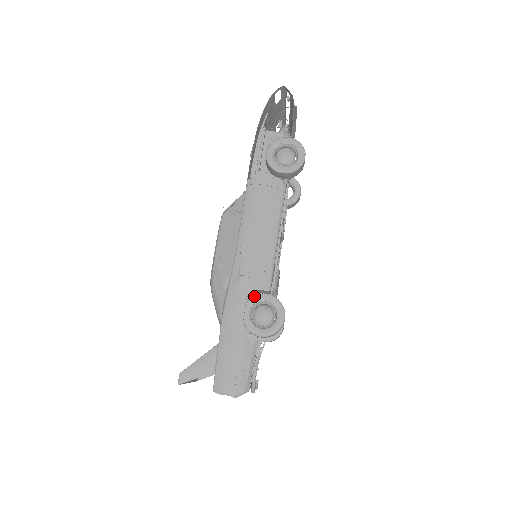
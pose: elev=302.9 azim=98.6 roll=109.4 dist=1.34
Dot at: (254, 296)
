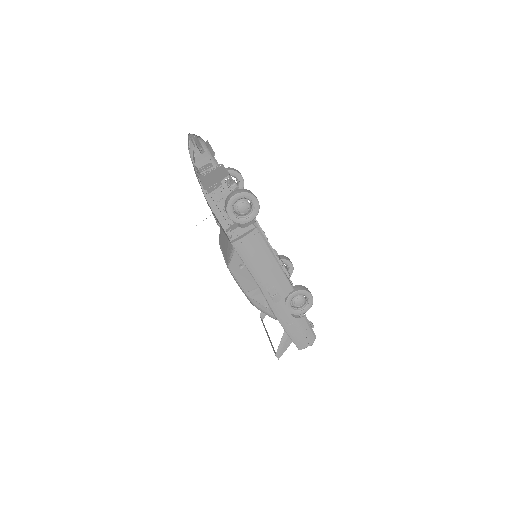
Dot at: (287, 299)
